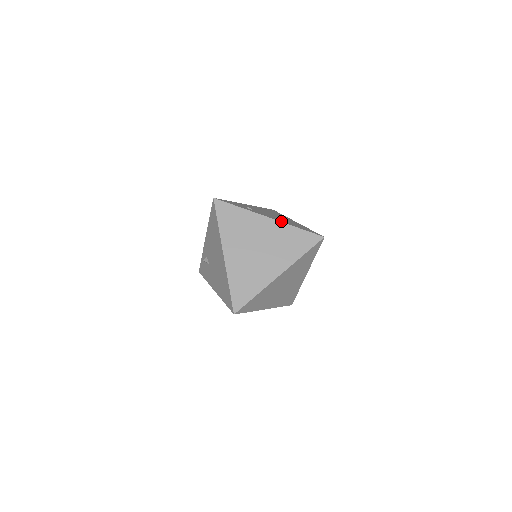
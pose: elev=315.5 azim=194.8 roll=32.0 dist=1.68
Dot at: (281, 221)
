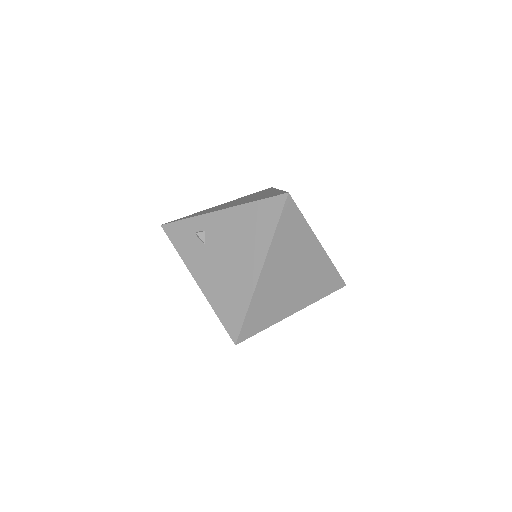
Dot at: occluded
